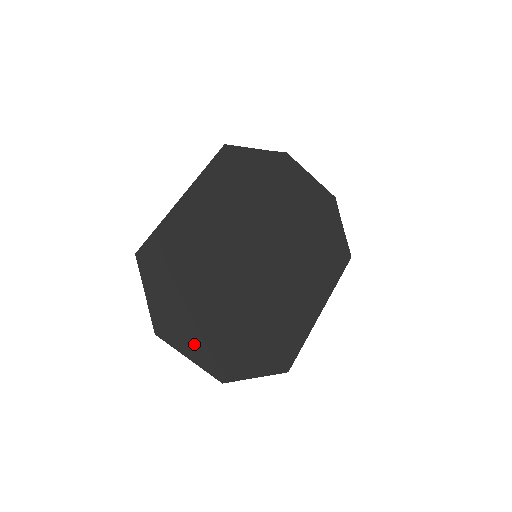
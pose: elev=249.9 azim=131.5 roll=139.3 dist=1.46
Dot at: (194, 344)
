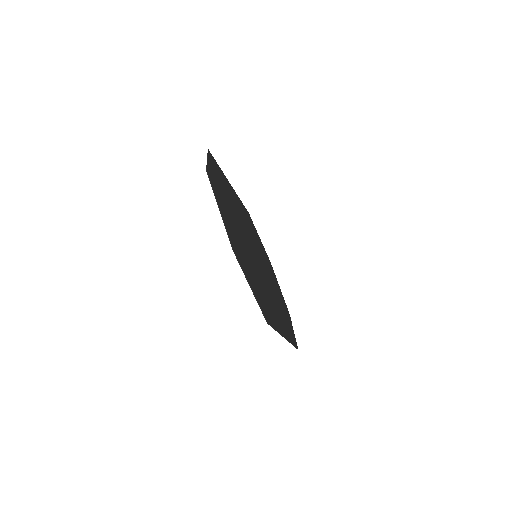
Dot at: (223, 210)
